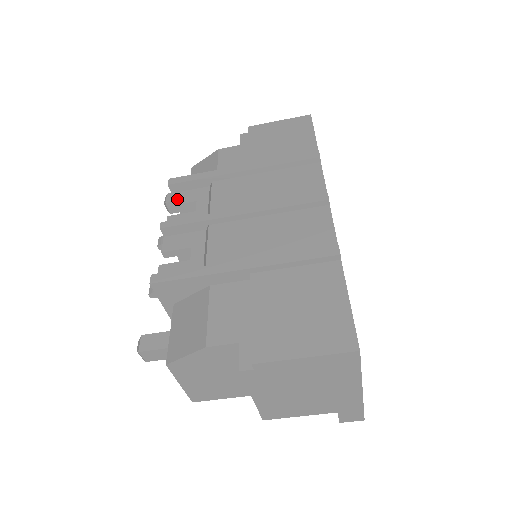
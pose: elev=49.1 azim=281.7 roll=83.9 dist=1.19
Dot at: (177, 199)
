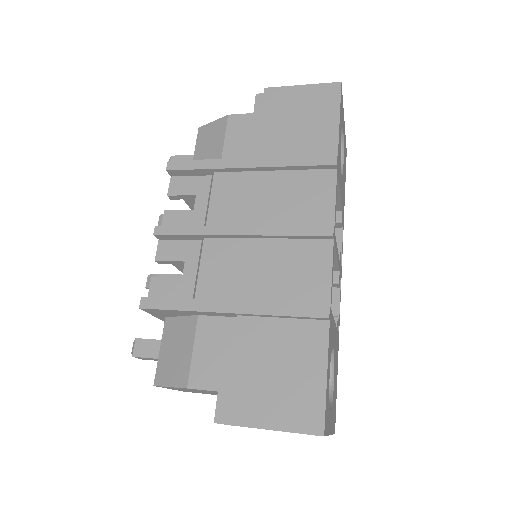
Dot at: (176, 187)
